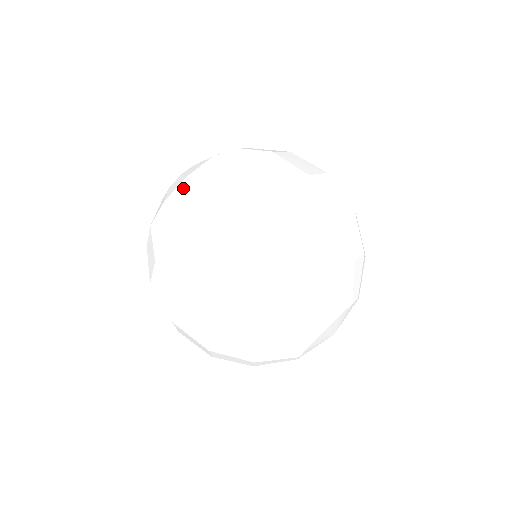
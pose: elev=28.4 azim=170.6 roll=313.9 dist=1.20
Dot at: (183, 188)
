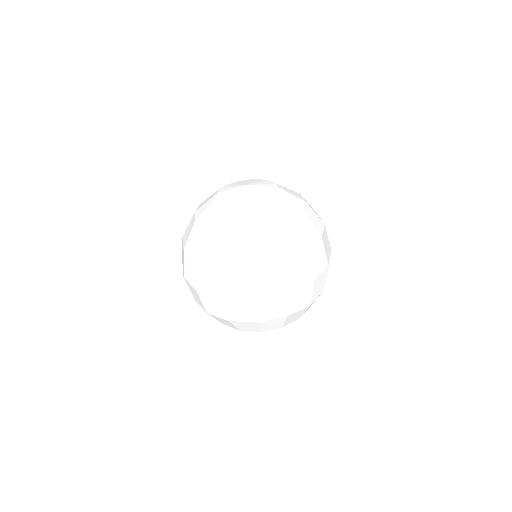
Dot at: (289, 229)
